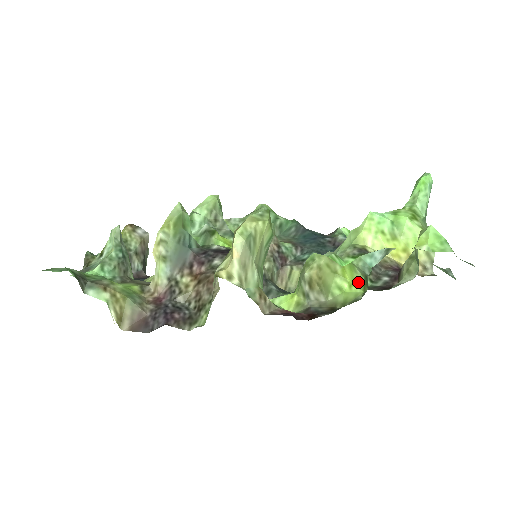
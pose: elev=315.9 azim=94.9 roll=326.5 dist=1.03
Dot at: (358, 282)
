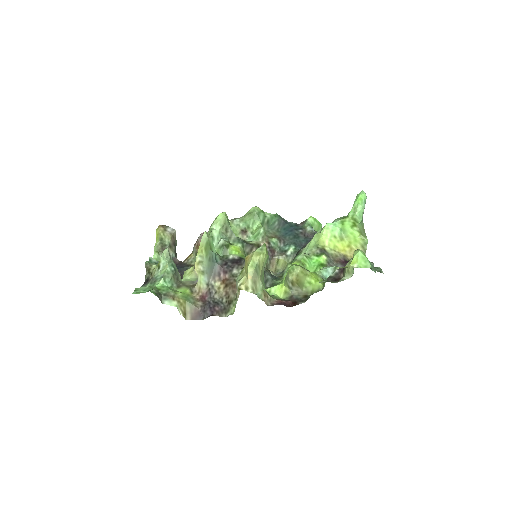
Dot at: (320, 280)
